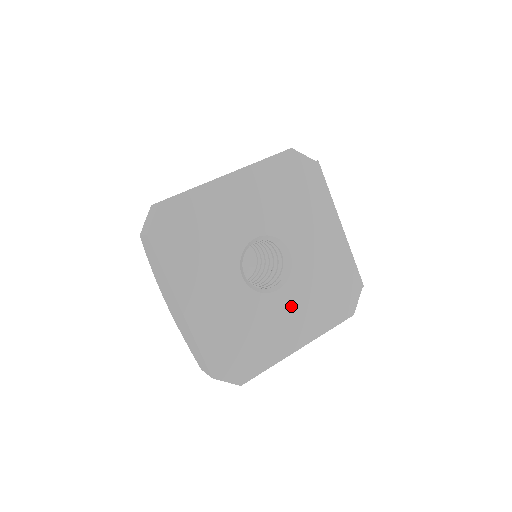
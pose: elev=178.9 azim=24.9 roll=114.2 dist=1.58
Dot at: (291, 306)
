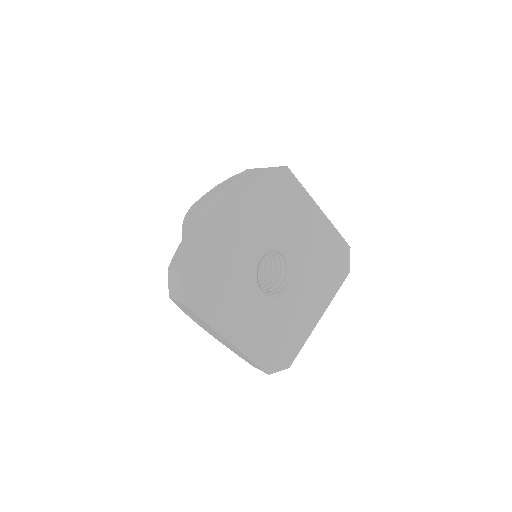
Dot at: (304, 293)
